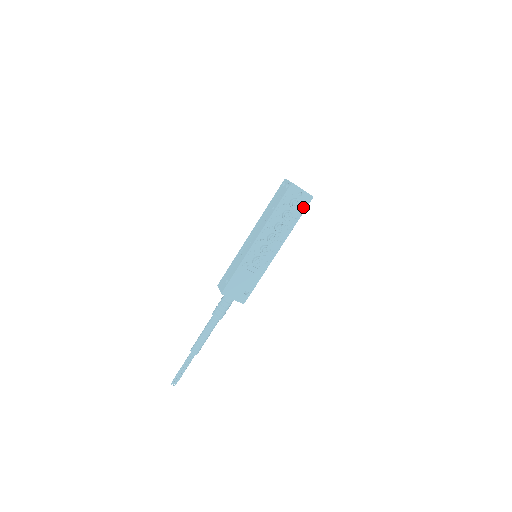
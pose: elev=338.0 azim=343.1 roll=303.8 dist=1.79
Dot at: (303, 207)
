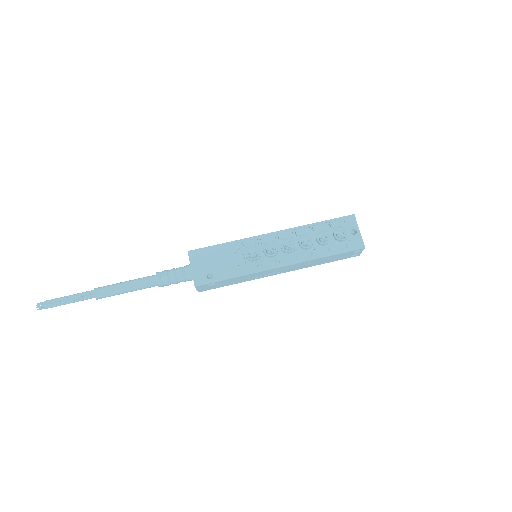
Dot at: (346, 247)
